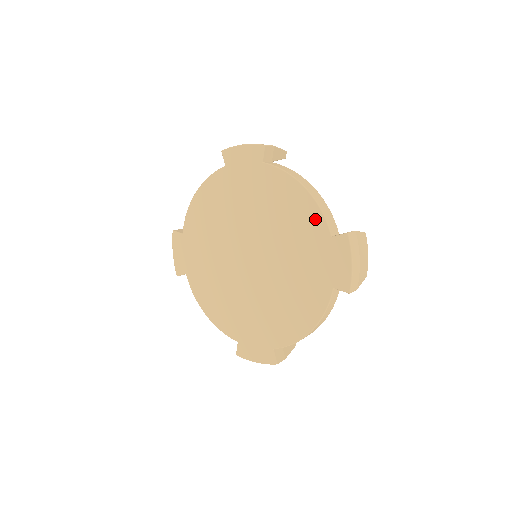
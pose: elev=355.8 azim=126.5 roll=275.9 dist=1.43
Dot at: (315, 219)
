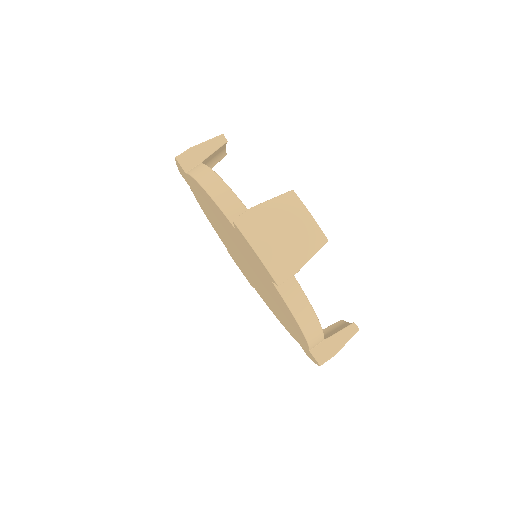
Dot at: (222, 214)
